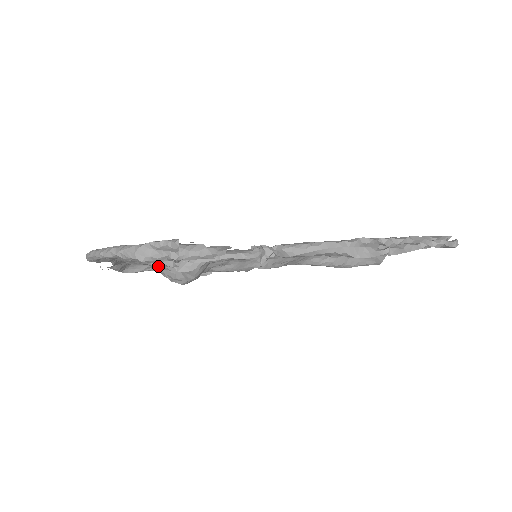
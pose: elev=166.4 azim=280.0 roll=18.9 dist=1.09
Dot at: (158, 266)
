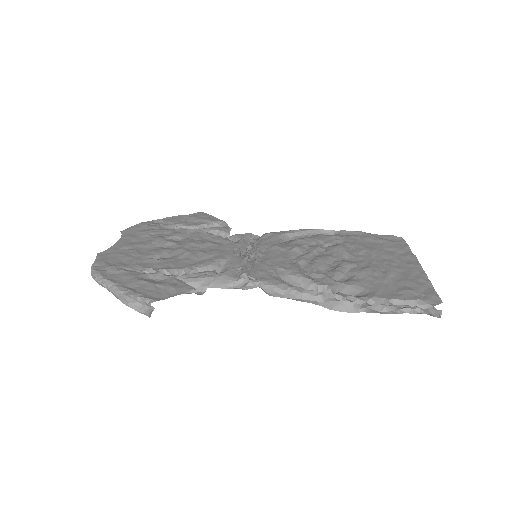
Dot at: occluded
